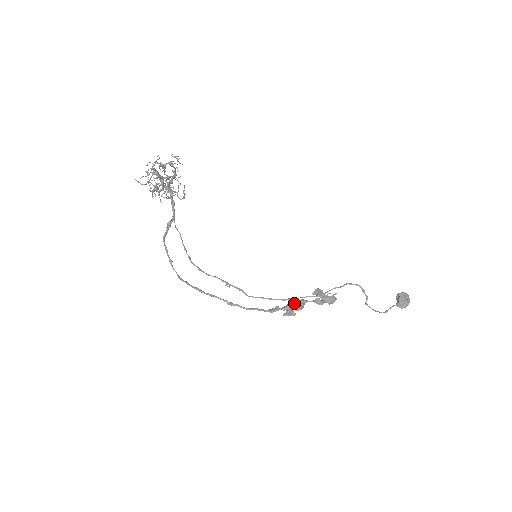
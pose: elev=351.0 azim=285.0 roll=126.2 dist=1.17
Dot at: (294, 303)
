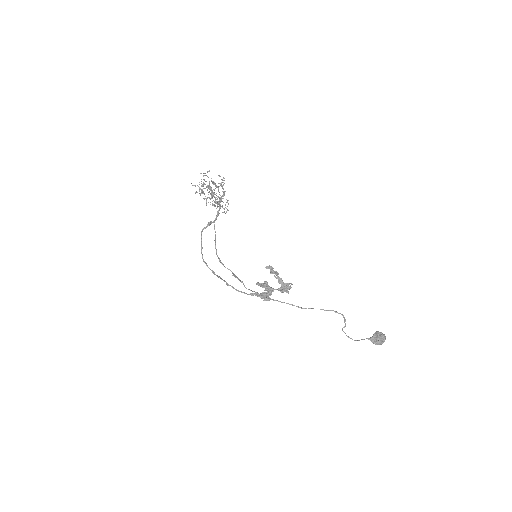
Dot at: (265, 288)
